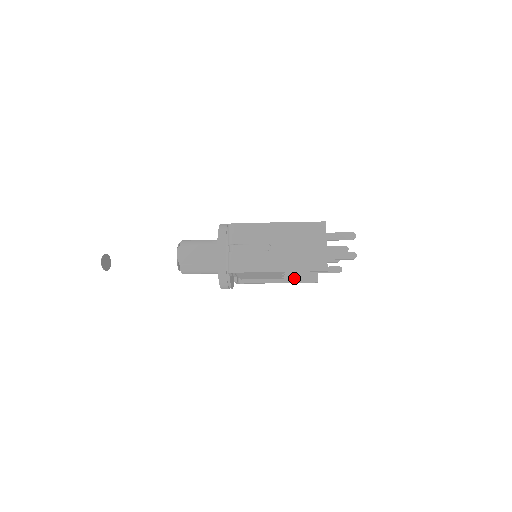
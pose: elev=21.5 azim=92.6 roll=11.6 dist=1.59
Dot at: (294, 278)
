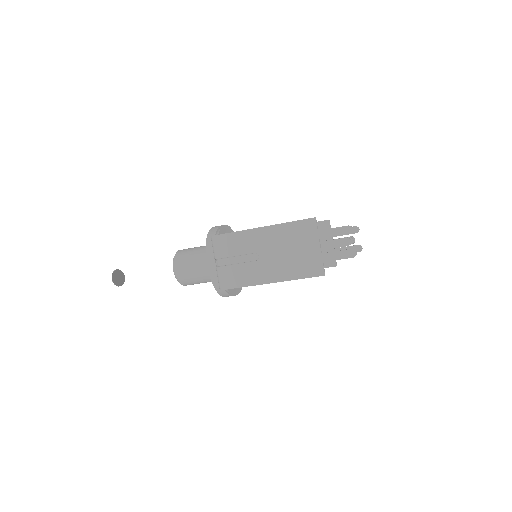
Dot at: occluded
